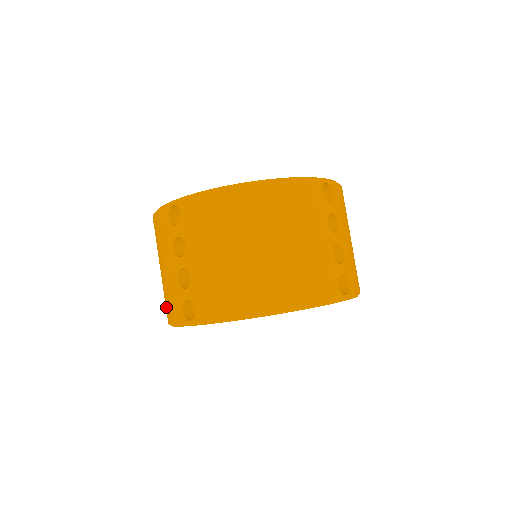
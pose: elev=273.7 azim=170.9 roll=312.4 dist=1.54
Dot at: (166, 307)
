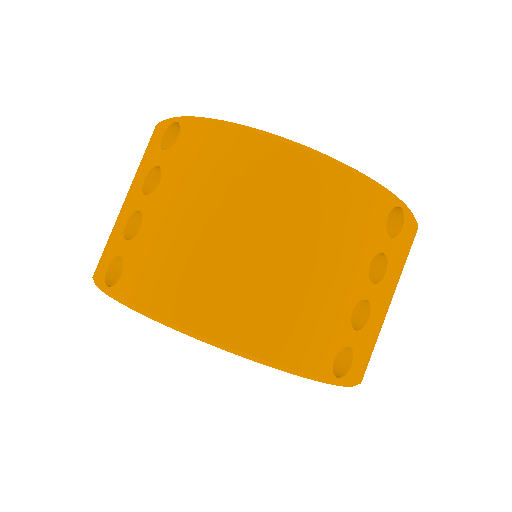
Dot at: occluded
